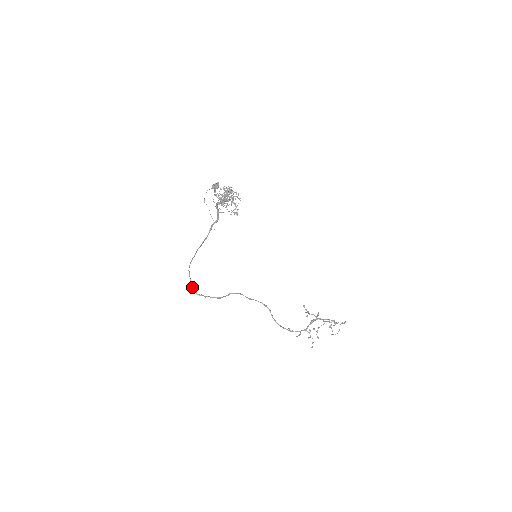
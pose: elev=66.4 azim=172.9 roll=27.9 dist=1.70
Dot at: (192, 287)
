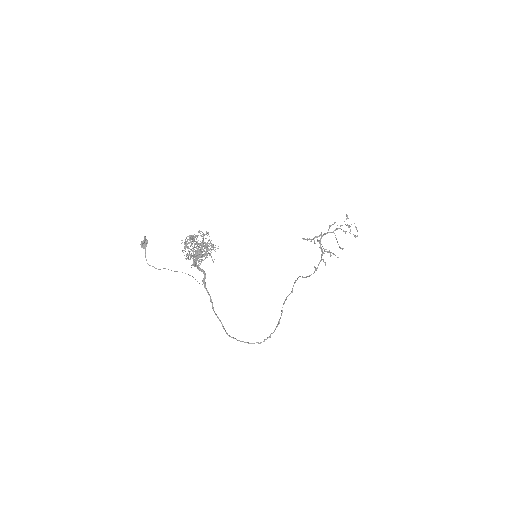
Dot at: occluded
